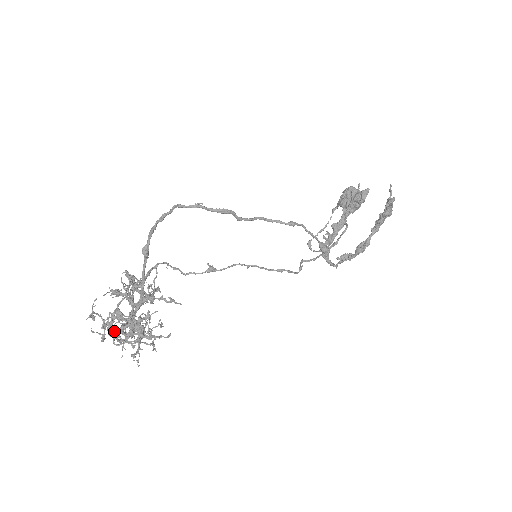
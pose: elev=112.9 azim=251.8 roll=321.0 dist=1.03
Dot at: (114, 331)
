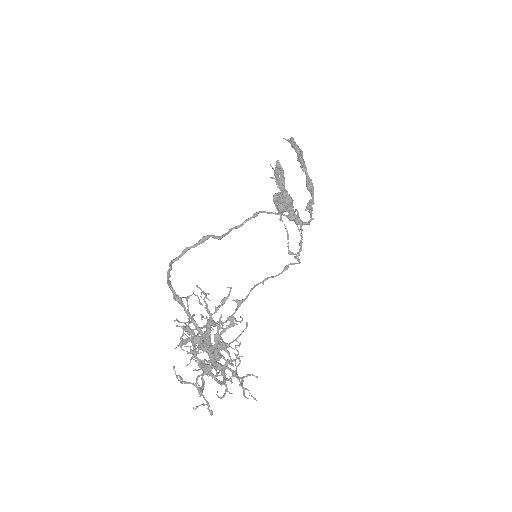
Dot at: (206, 364)
